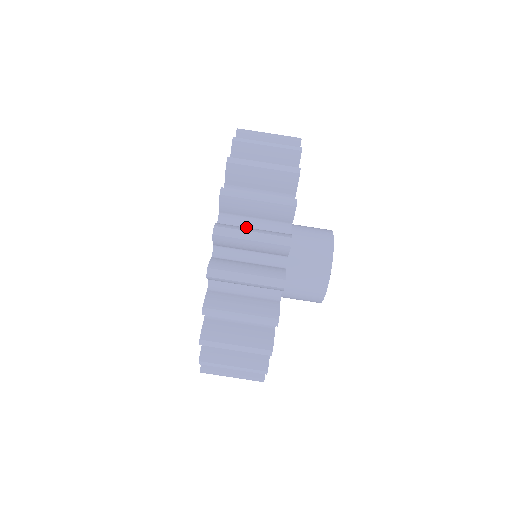
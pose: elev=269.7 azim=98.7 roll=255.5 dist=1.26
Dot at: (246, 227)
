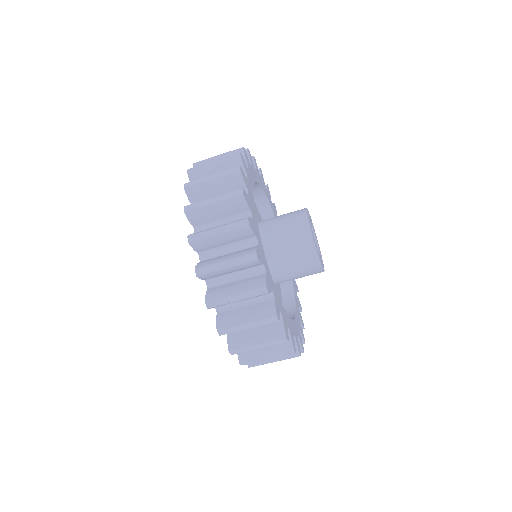
Dot at: (239, 306)
